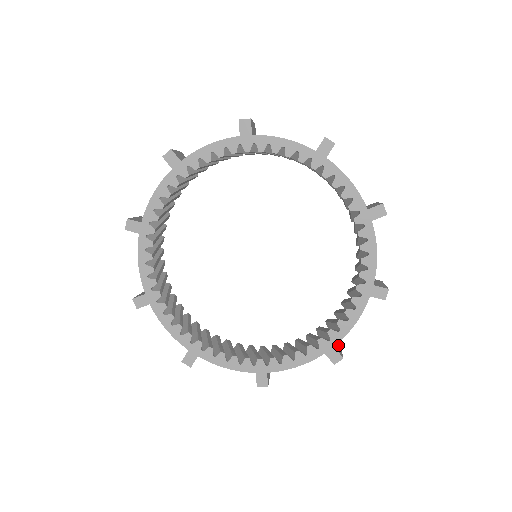
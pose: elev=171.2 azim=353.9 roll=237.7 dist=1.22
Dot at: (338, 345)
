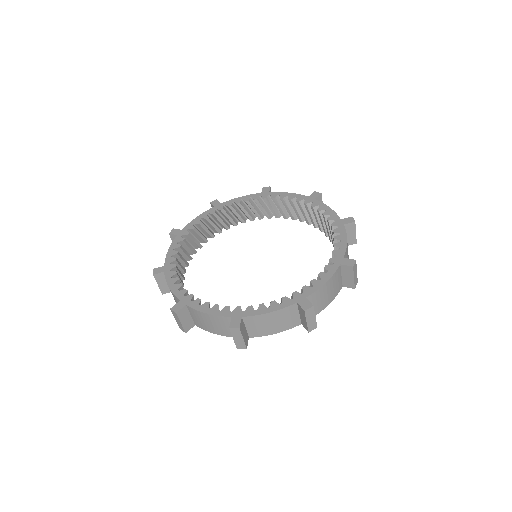
Dot at: occluded
